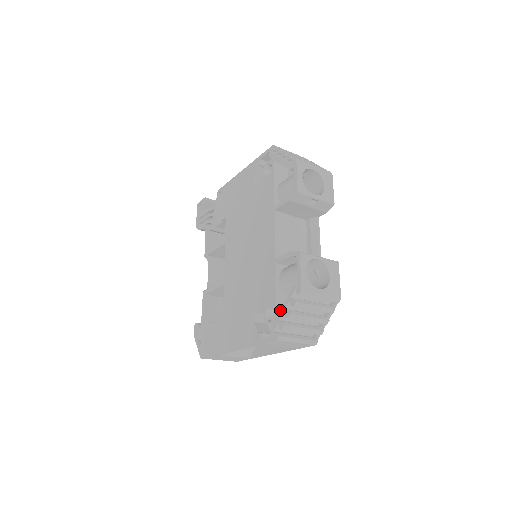
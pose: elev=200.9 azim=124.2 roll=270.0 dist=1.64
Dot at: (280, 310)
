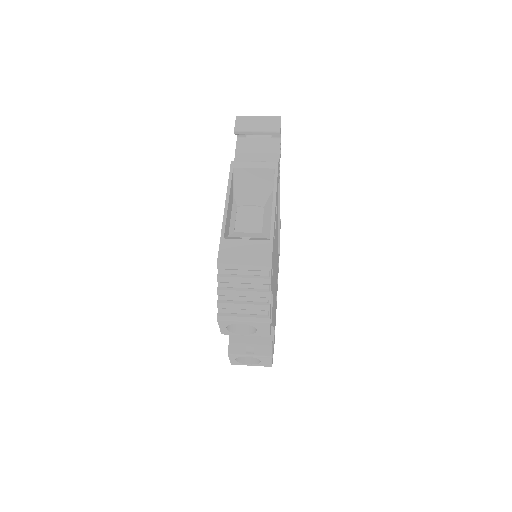
Dot at: occluded
